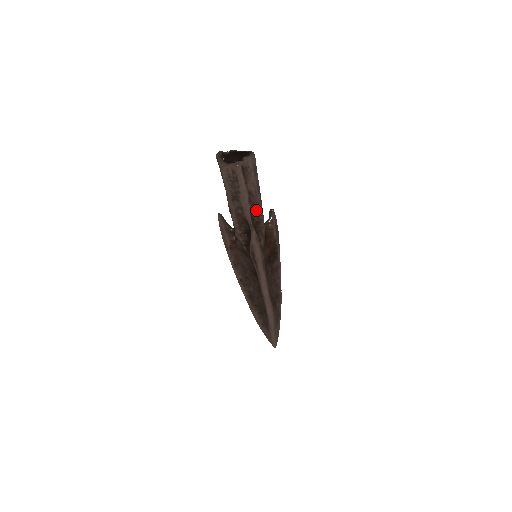
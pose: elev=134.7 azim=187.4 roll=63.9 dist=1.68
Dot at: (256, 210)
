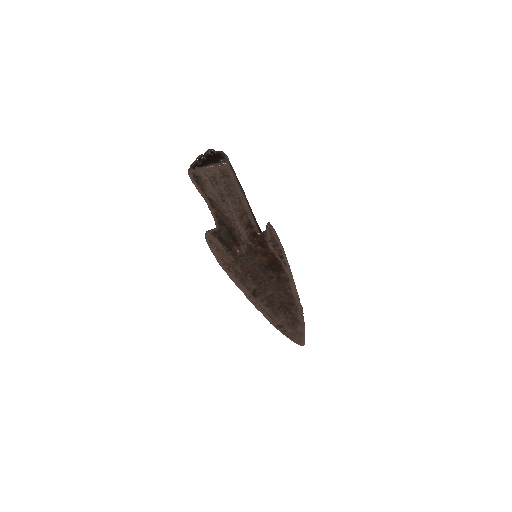
Dot at: (225, 217)
